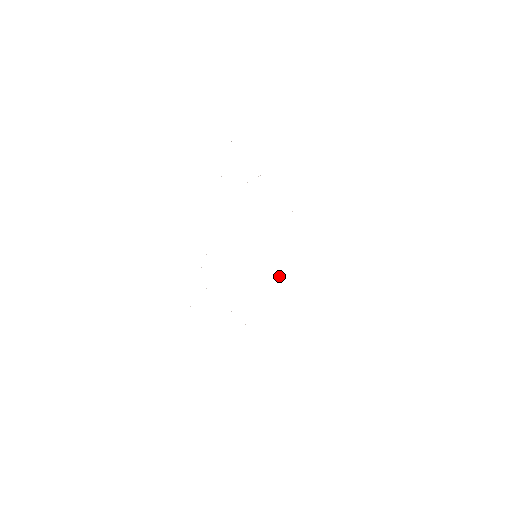
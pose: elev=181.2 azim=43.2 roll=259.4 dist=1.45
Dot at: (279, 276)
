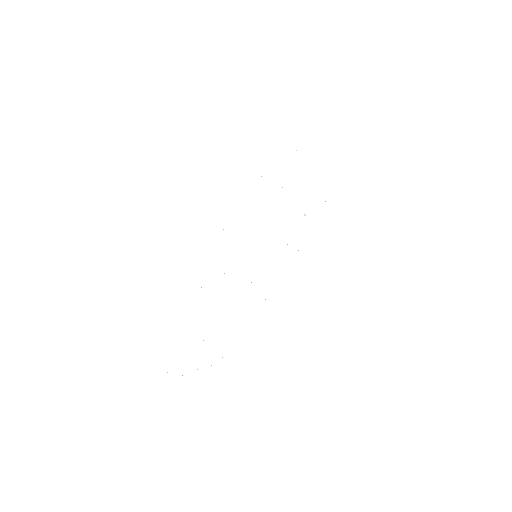
Dot at: occluded
